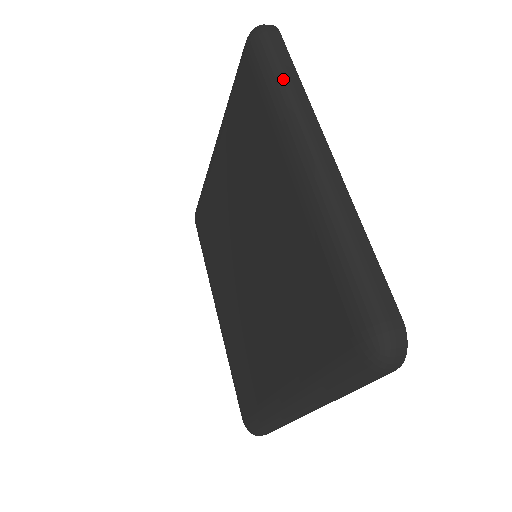
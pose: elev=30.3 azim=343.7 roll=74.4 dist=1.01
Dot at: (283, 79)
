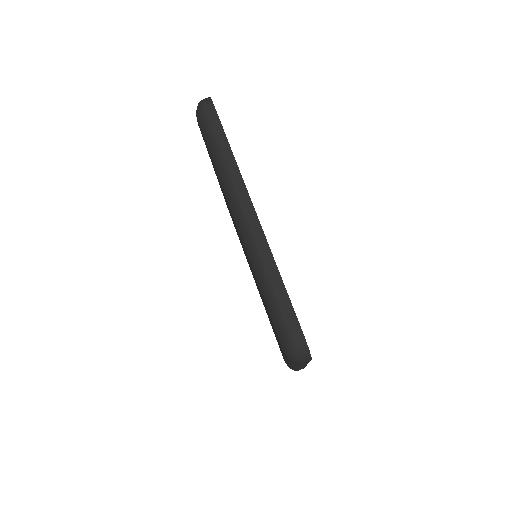
Dot at: (219, 154)
